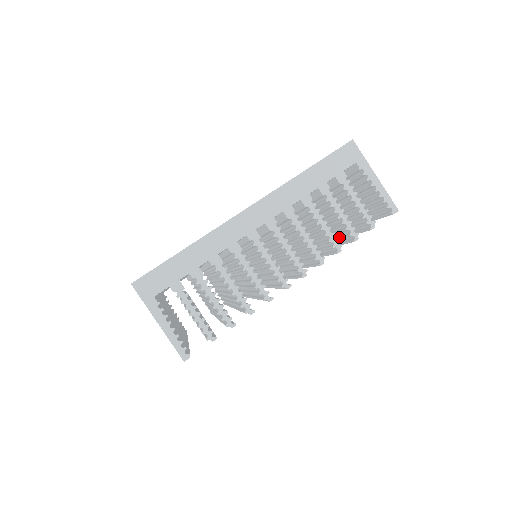
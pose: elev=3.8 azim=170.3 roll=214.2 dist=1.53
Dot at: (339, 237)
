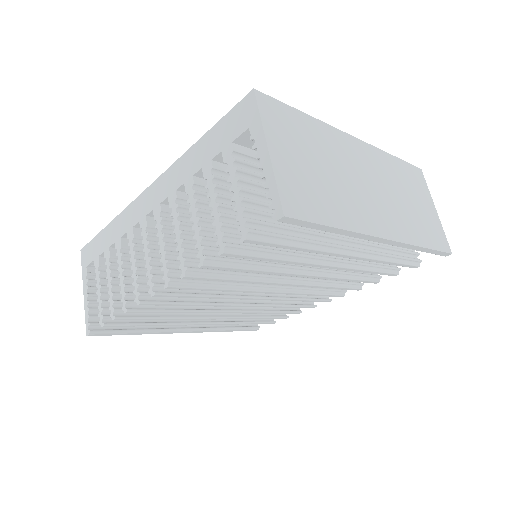
Dot at: occluded
